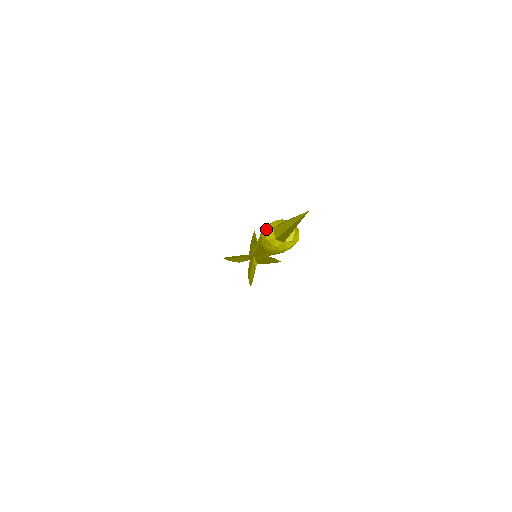
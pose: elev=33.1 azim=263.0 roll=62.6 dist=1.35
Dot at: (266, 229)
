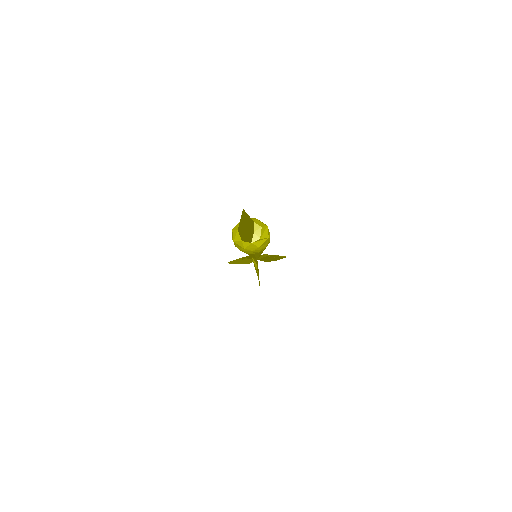
Dot at: (232, 232)
